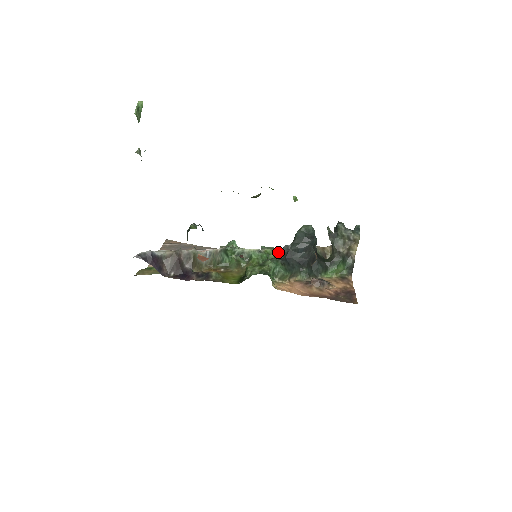
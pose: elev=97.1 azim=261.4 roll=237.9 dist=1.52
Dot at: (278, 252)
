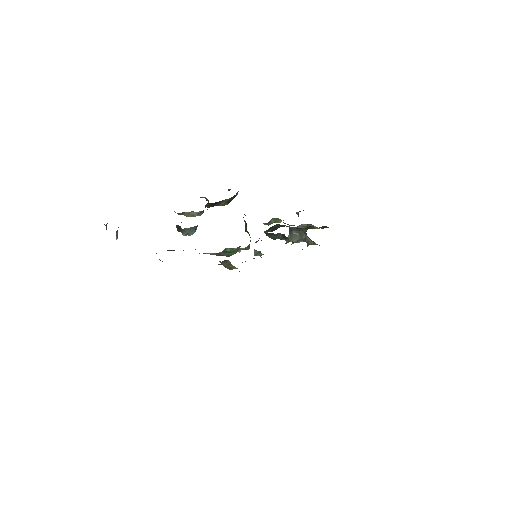
Dot at: occluded
